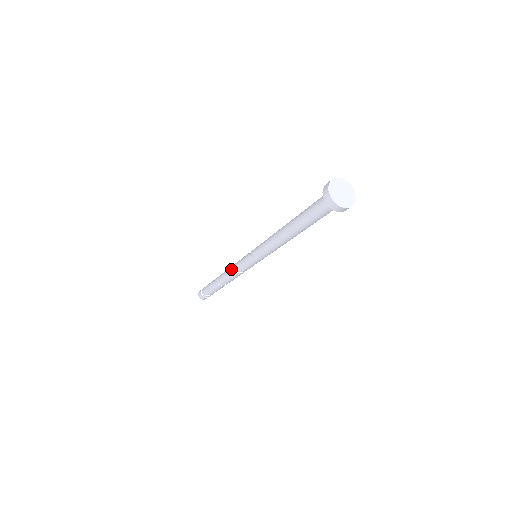
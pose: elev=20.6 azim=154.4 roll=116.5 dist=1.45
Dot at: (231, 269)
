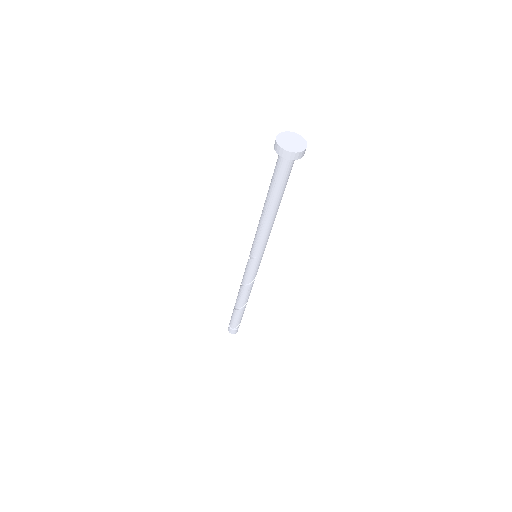
Dot at: (243, 286)
